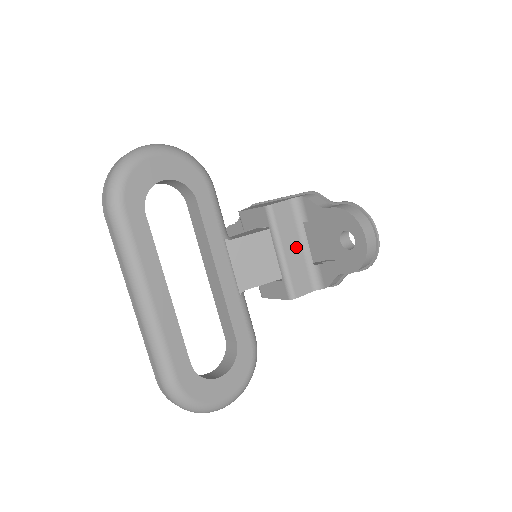
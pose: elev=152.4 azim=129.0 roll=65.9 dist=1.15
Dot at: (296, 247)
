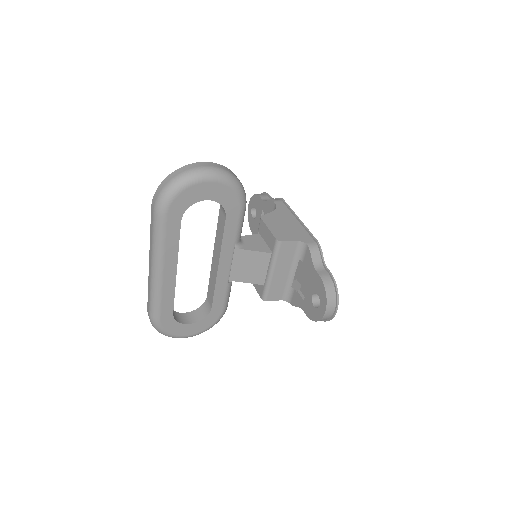
Dot at: (285, 272)
